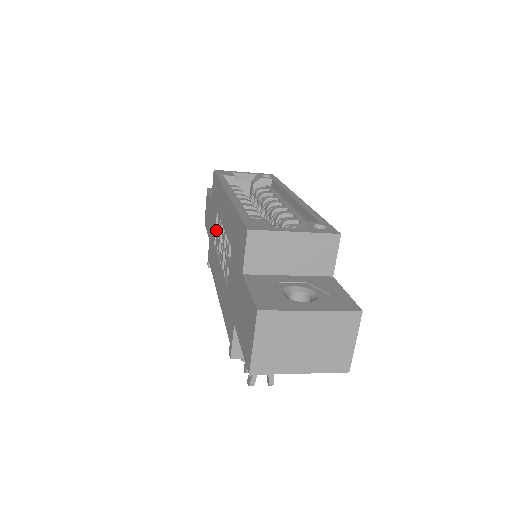
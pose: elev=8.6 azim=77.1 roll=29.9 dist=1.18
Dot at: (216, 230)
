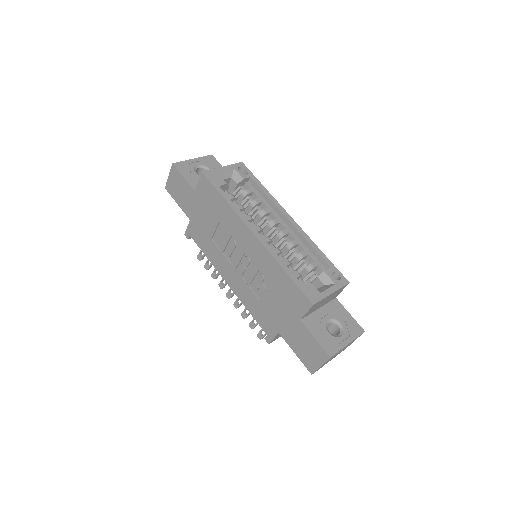
Dot at: (215, 231)
